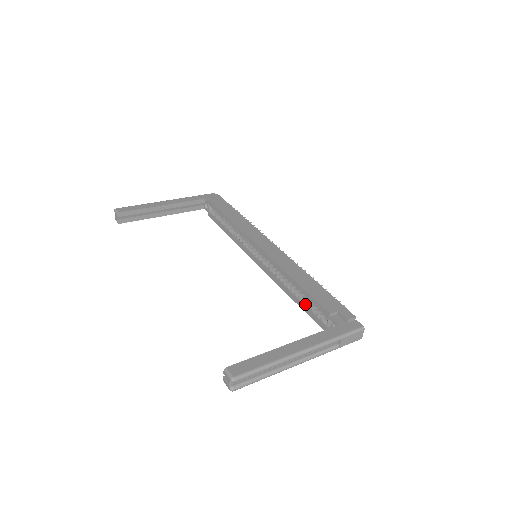
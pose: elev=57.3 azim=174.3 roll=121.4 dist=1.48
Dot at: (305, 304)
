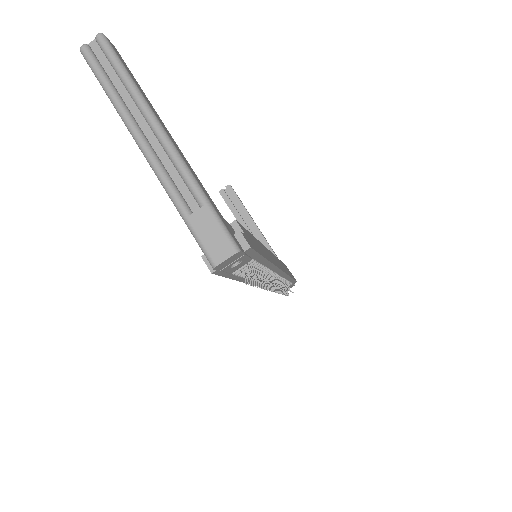
Dot at: occluded
